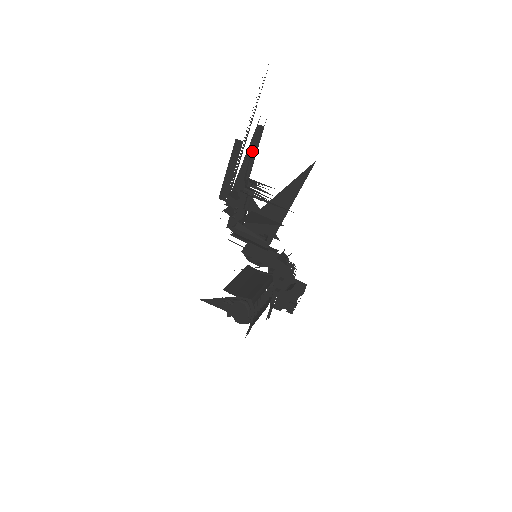
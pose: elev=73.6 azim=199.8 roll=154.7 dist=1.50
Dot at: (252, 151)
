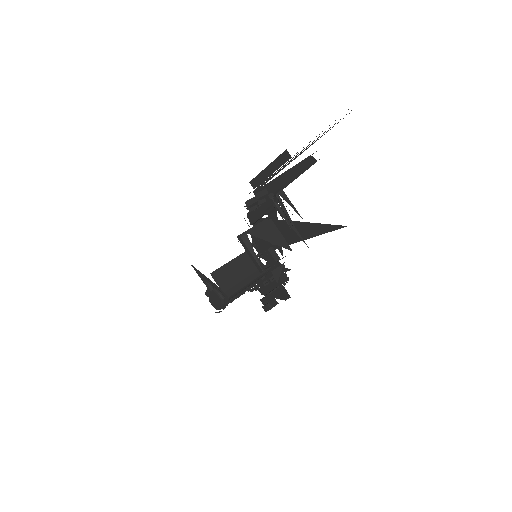
Dot at: (296, 171)
